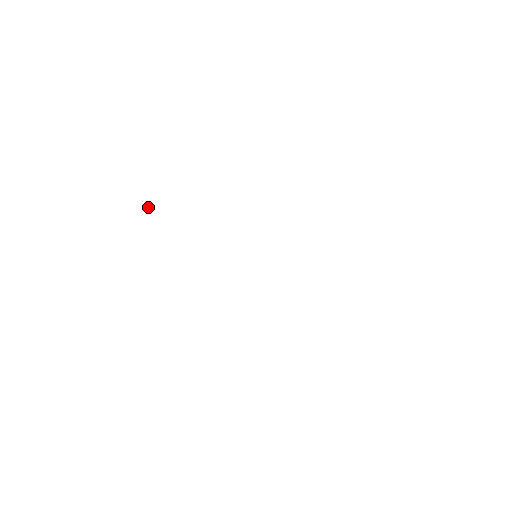
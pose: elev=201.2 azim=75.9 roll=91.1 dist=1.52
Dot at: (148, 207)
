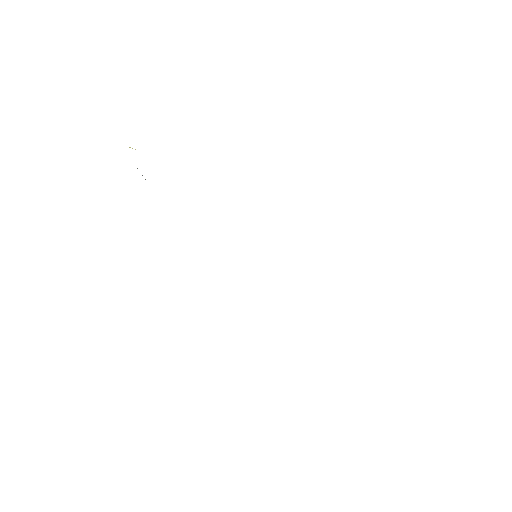
Dot at: occluded
